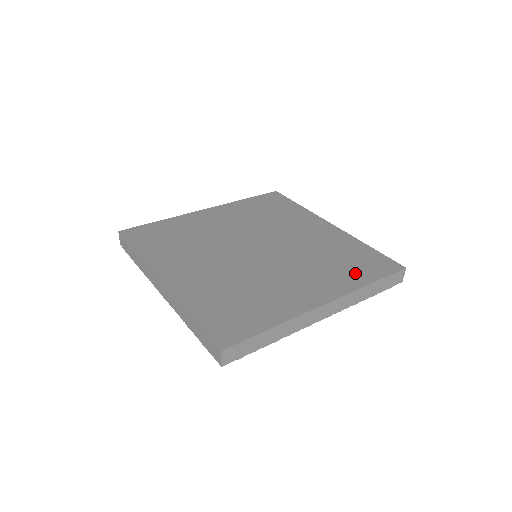
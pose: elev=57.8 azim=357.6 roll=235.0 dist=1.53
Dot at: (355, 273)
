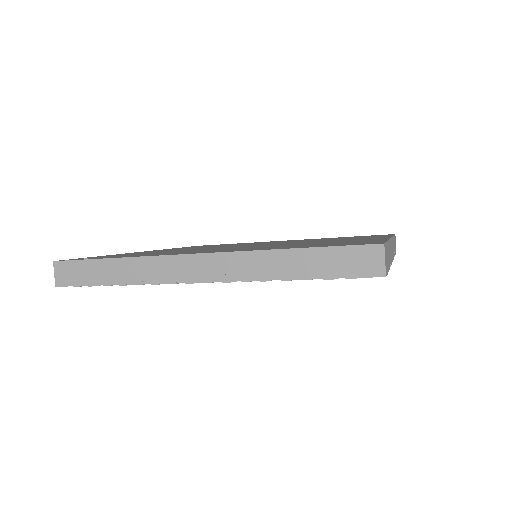
Dot at: (296, 246)
